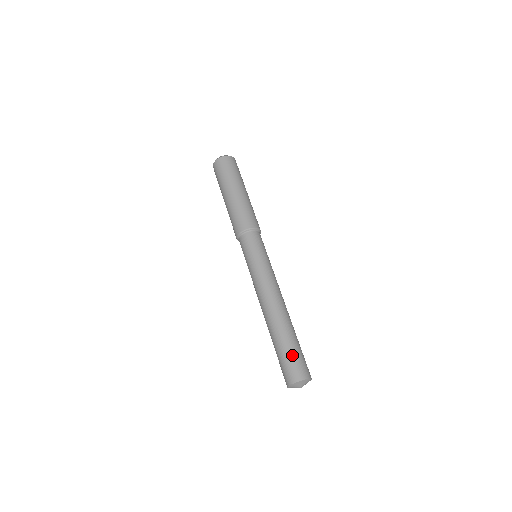
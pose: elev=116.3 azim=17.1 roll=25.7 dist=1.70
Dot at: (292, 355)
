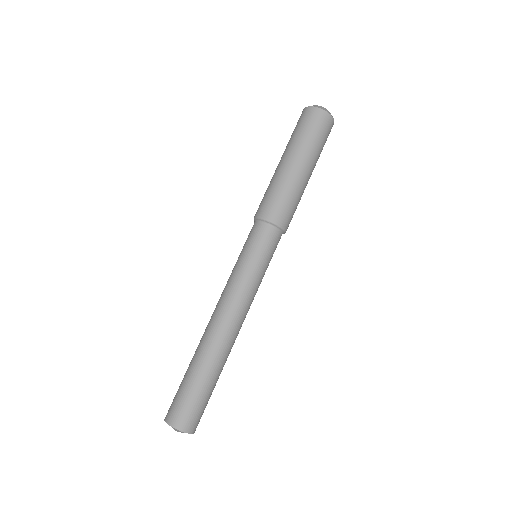
Dot at: (184, 393)
